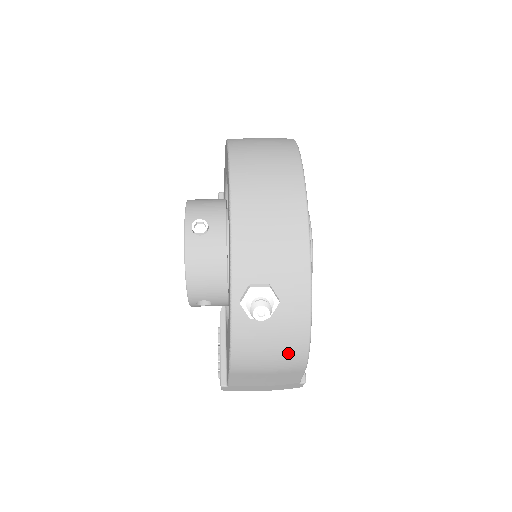
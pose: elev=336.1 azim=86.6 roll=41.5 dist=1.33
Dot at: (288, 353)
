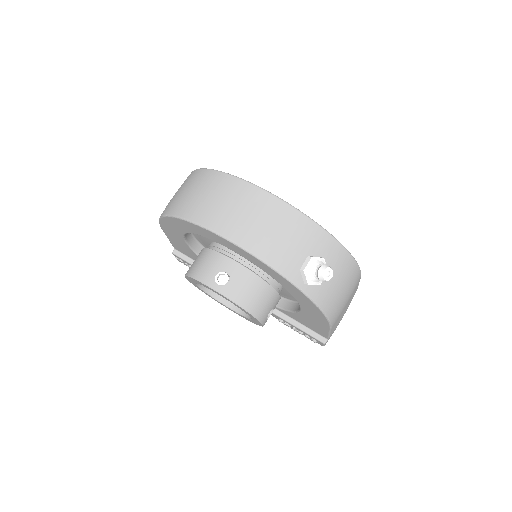
Dot at: (350, 278)
